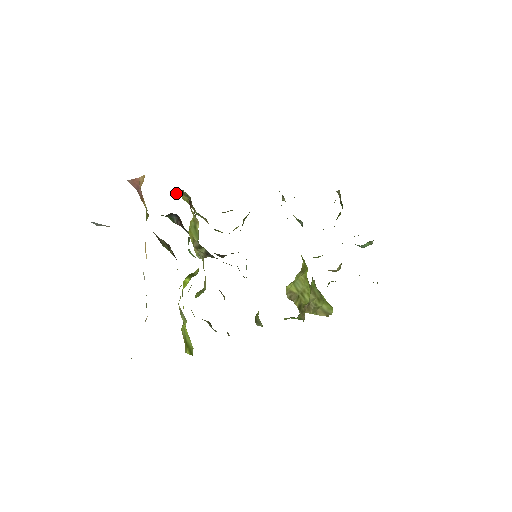
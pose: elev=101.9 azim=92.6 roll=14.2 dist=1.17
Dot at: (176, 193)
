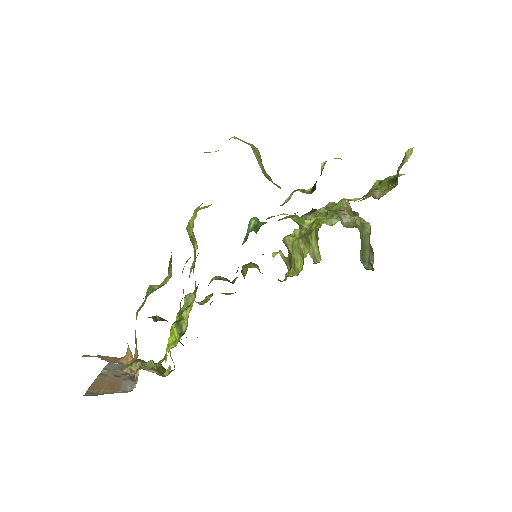
Dot at: (171, 272)
